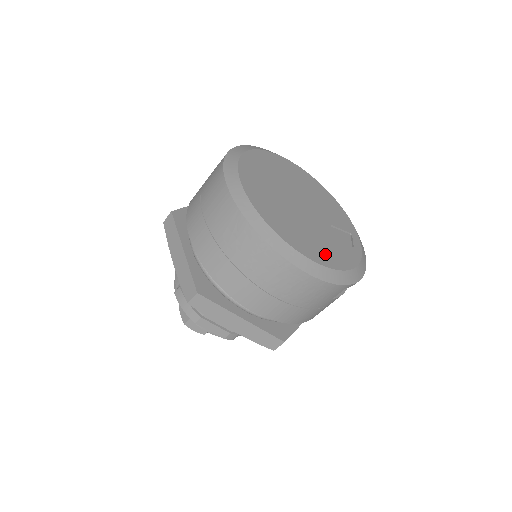
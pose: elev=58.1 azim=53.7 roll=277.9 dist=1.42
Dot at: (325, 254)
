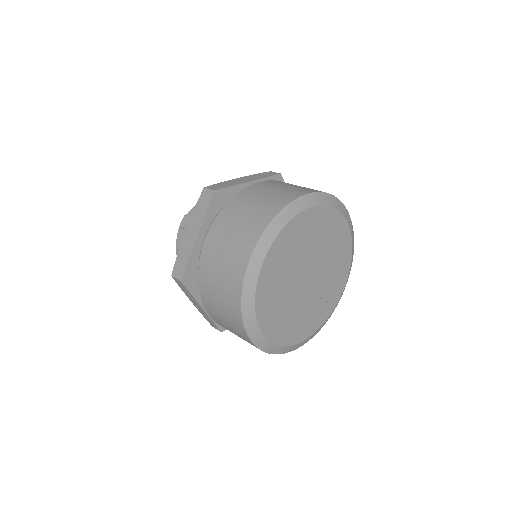
Dot at: (285, 331)
